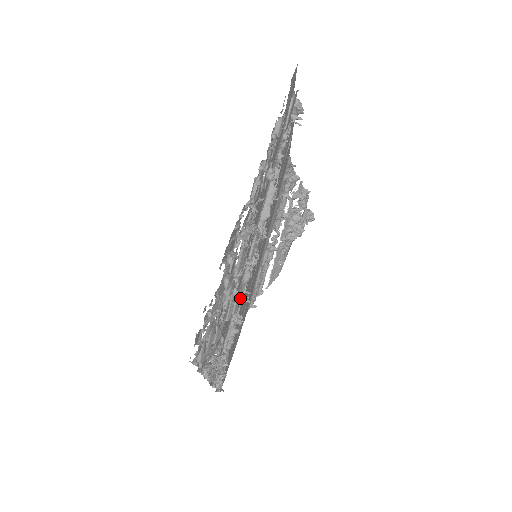
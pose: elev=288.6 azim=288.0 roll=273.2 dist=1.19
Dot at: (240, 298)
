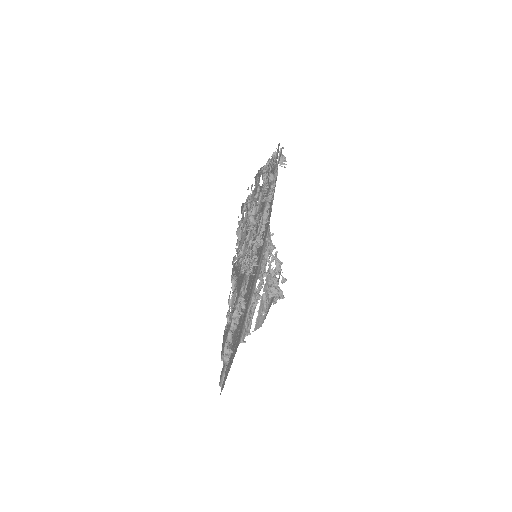
Dot at: occluded
